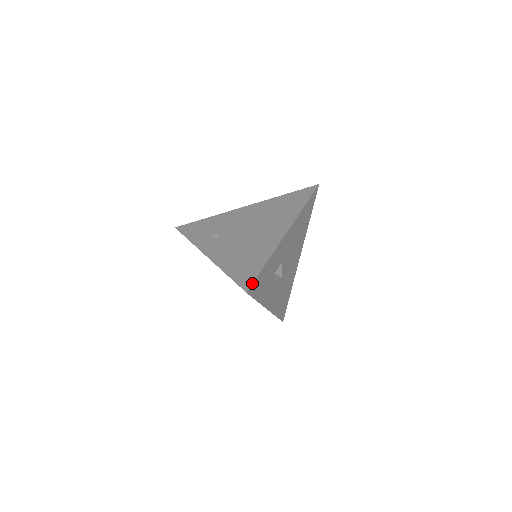
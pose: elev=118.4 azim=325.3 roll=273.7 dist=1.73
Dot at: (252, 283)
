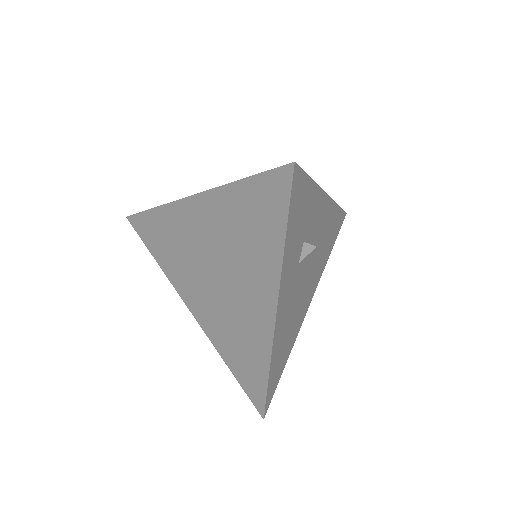
Dot at: (300, 167)
